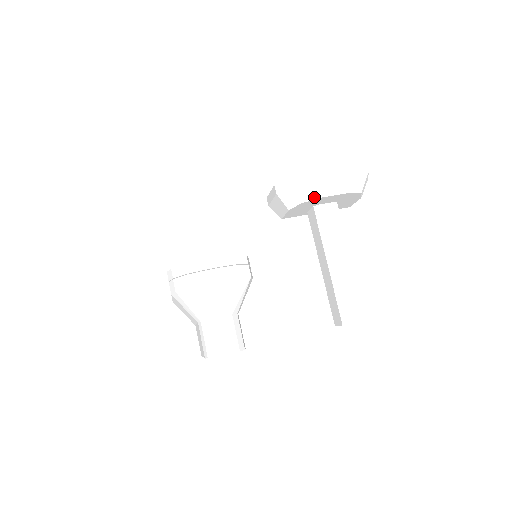
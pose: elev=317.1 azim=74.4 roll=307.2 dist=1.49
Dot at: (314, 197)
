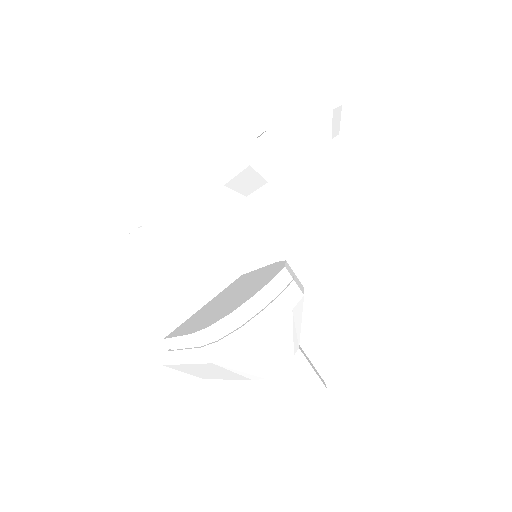
Dot at: (303, 155)
